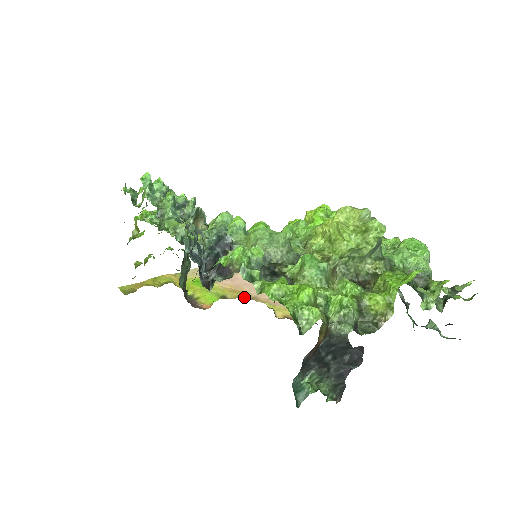
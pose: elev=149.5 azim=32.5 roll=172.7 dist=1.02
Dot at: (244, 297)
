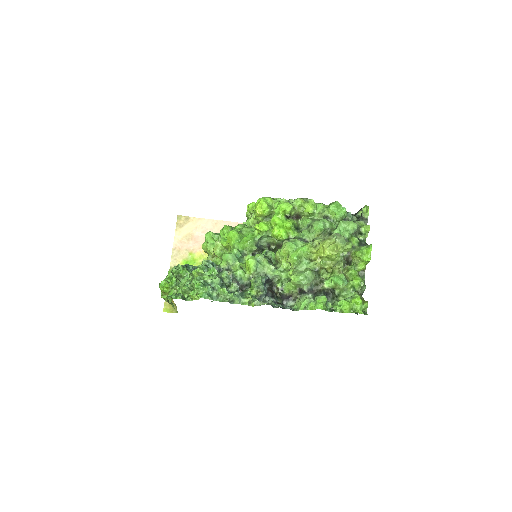
Dot at: occluded
